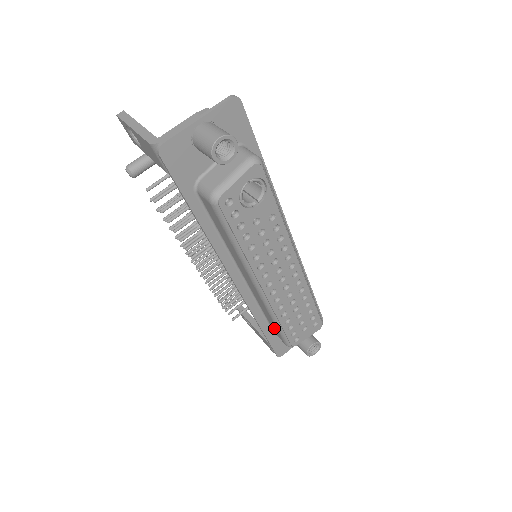
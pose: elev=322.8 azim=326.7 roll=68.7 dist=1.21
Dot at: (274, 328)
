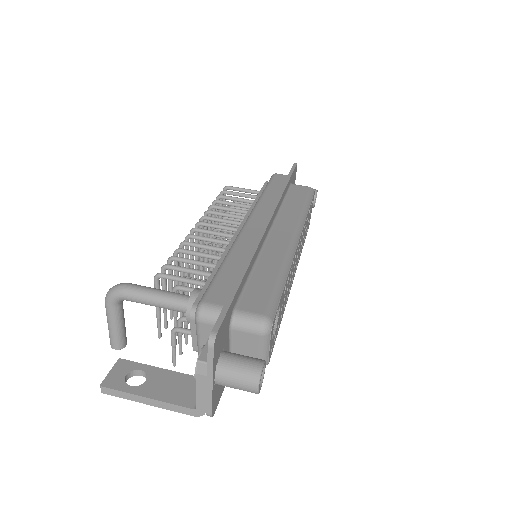
Dot at: occluded
